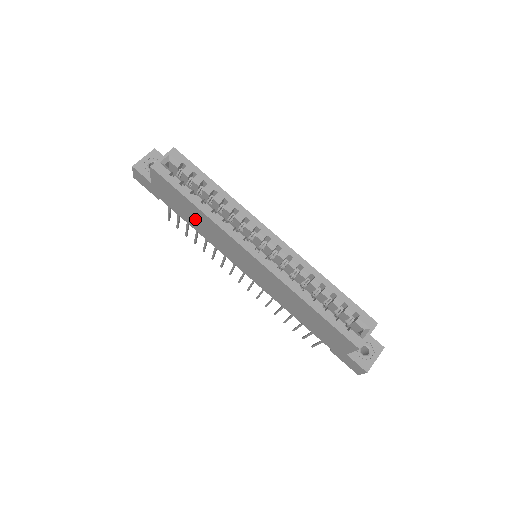
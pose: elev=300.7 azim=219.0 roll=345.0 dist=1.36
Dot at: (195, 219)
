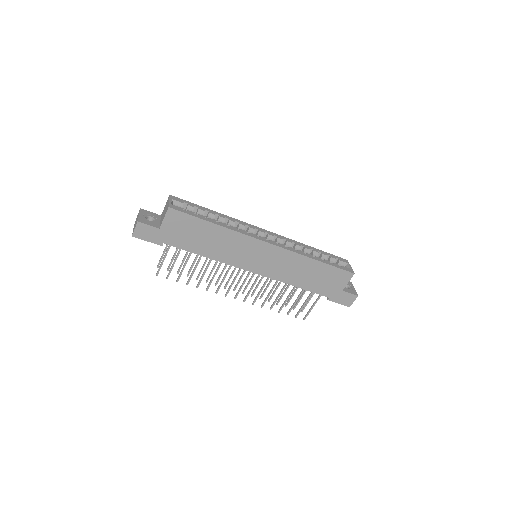
Dot at: (209, 242)
